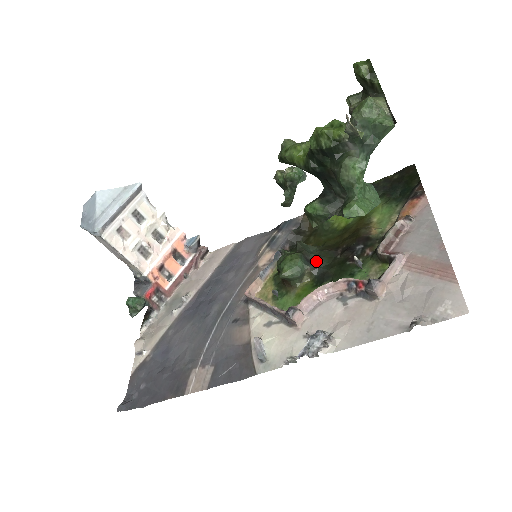
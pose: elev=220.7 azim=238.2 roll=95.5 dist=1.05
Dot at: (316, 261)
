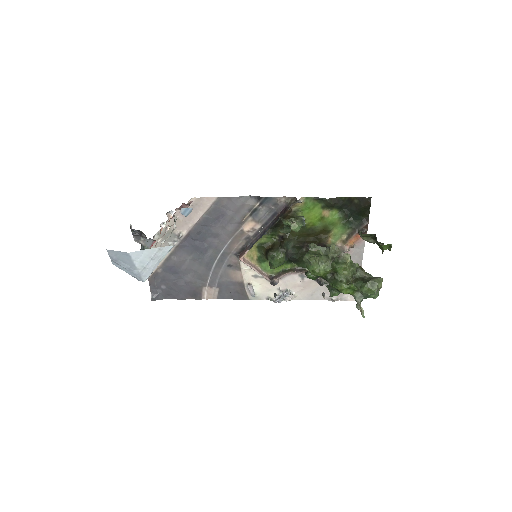
Dot at: (291, 254)
